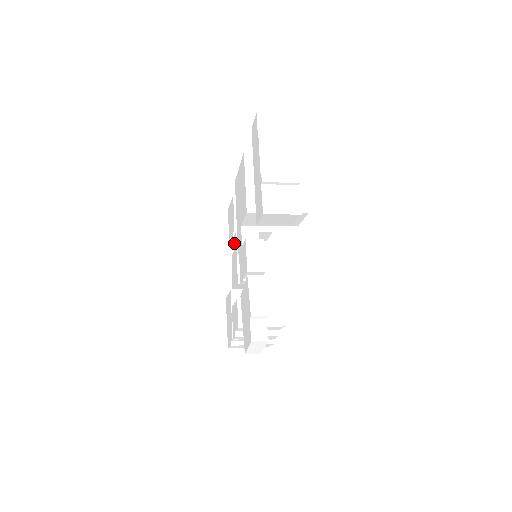
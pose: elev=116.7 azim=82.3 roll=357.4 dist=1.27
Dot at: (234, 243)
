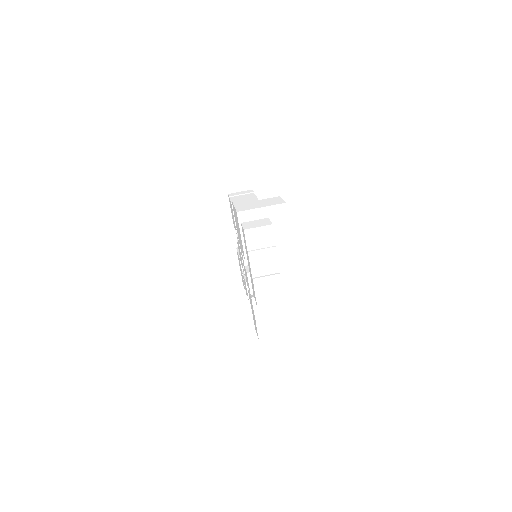
Dot at: occluded
